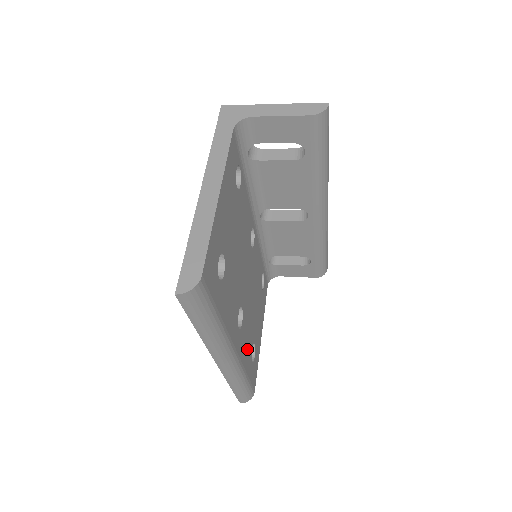
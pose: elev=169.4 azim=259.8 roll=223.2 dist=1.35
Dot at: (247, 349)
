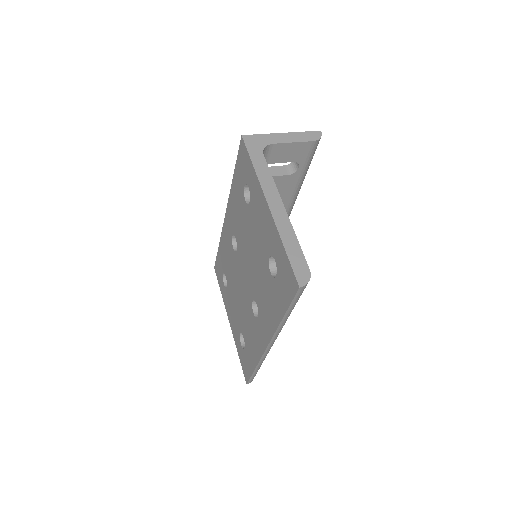
Dot at: occluded
